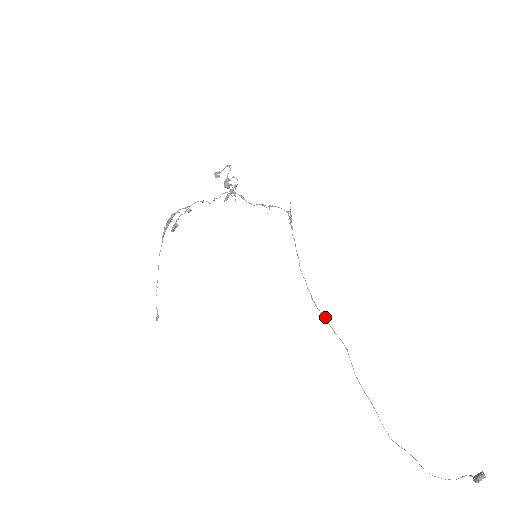
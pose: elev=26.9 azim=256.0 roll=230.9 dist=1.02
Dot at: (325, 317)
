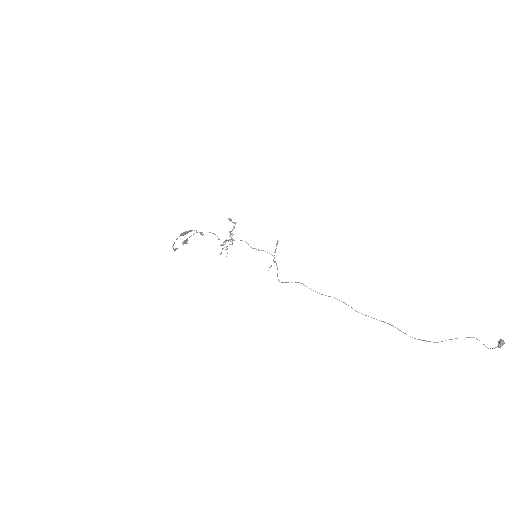
Dot at: occluded
